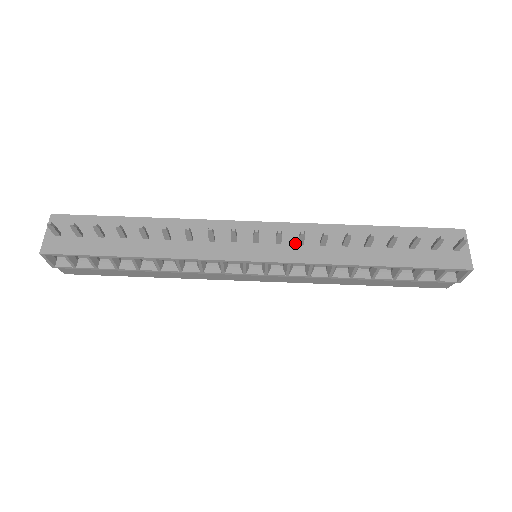
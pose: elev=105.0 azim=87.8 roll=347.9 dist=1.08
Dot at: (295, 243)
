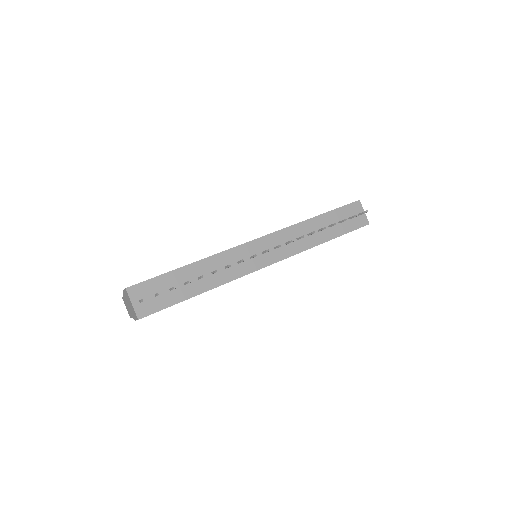
Dot at: (284, 244)
